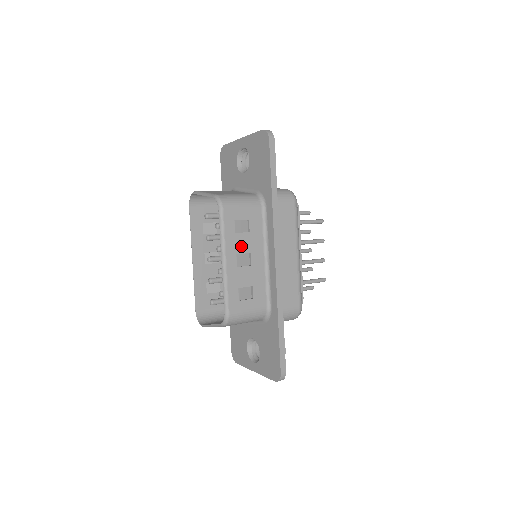
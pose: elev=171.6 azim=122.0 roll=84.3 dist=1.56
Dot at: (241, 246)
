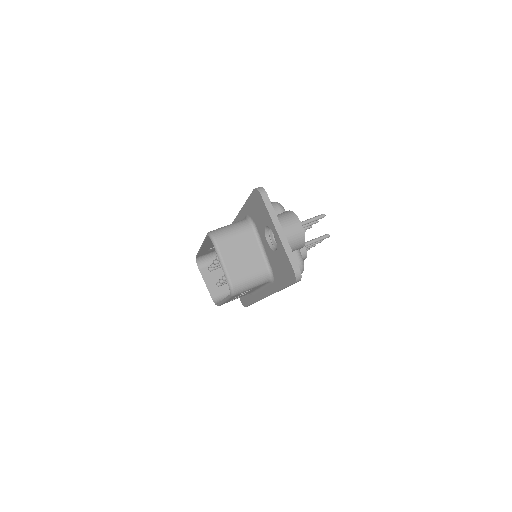
Dot at: (241, 294)
